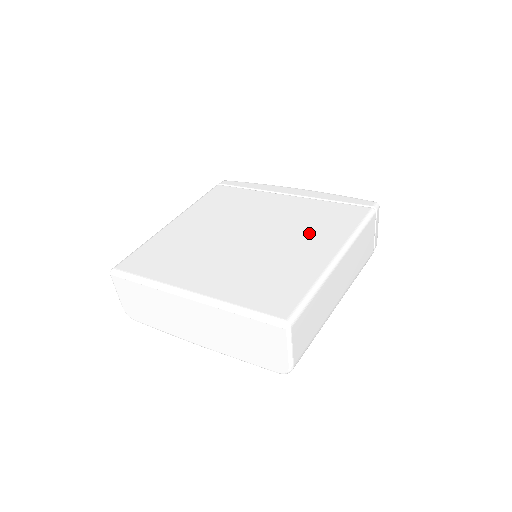
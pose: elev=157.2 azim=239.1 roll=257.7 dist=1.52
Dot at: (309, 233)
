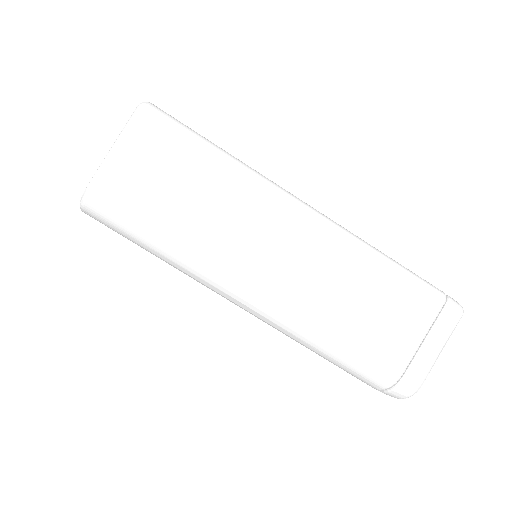
Dot at: occluded
